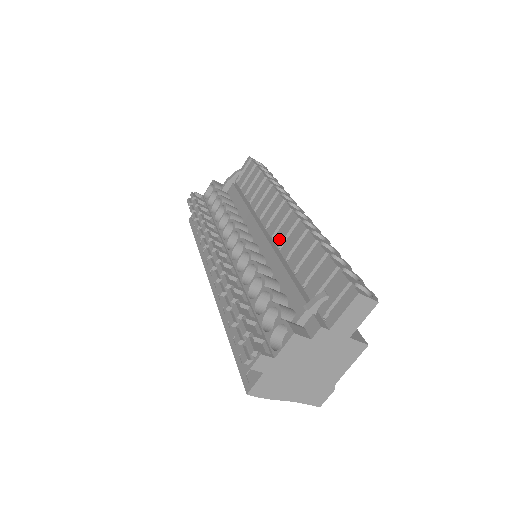
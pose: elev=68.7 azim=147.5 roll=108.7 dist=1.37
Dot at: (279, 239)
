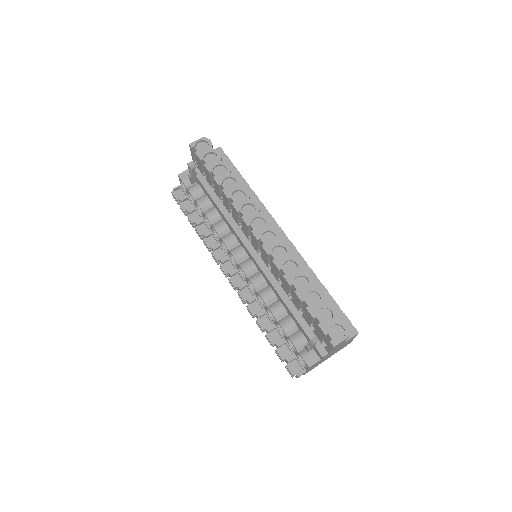
Dot at: (264, 261)
